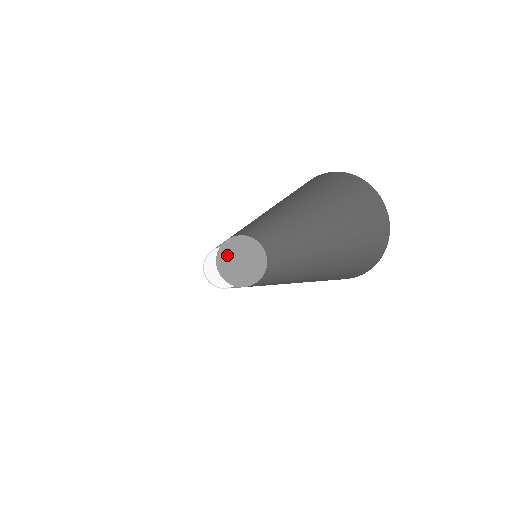
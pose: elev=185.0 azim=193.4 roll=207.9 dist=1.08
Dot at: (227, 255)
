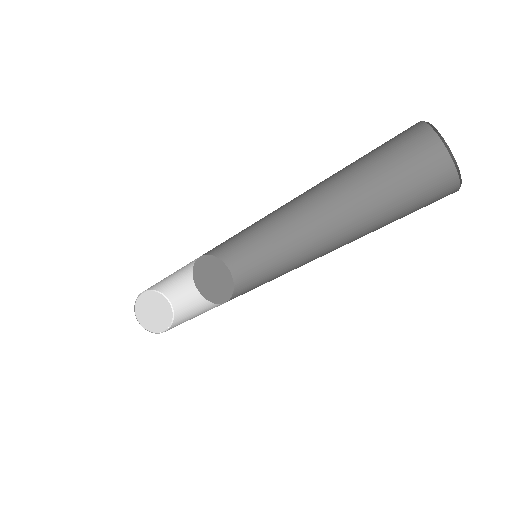
Dot at: (202, 270)
